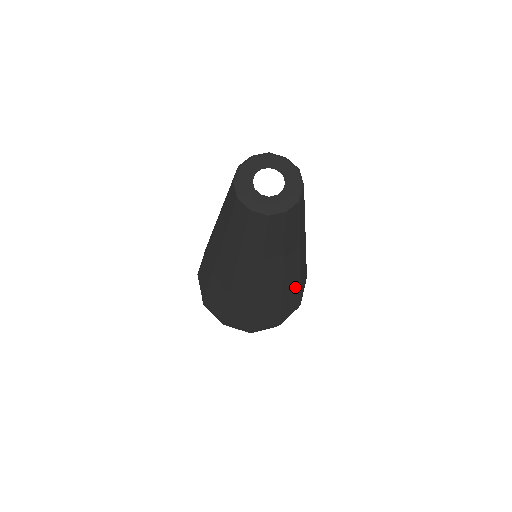
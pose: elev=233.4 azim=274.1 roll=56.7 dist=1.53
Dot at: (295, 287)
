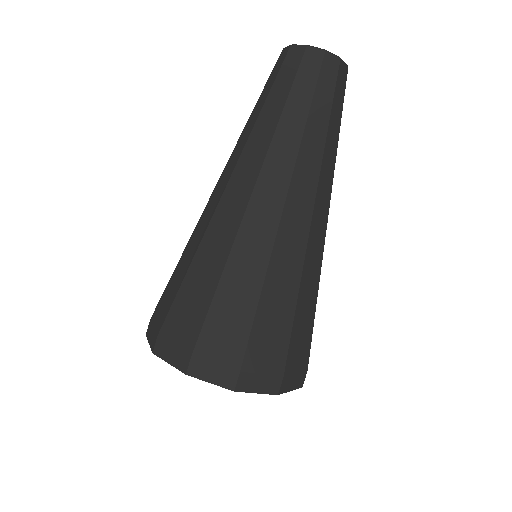
Dot at: (314, 281)
